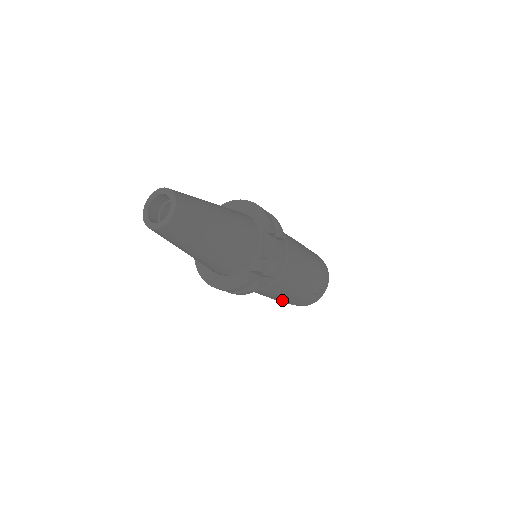
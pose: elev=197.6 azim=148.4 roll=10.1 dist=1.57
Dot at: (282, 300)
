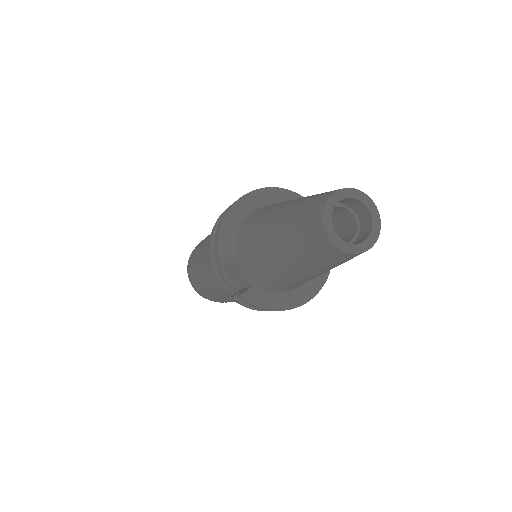
Dot at: occluded
